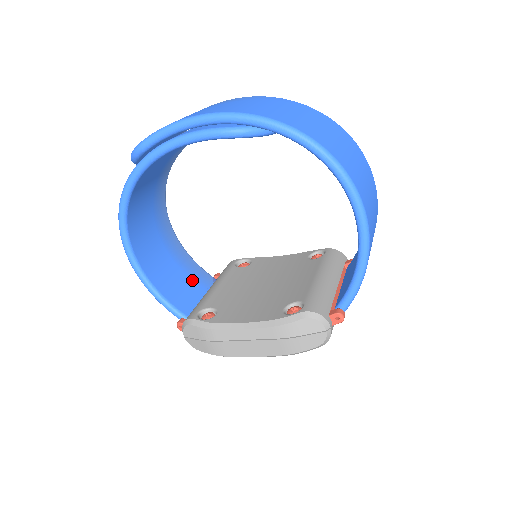
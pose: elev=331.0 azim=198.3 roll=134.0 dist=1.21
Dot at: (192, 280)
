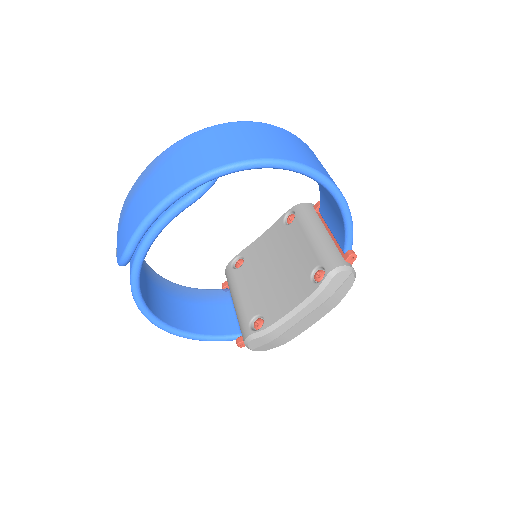
Dot at: (214, 305)
